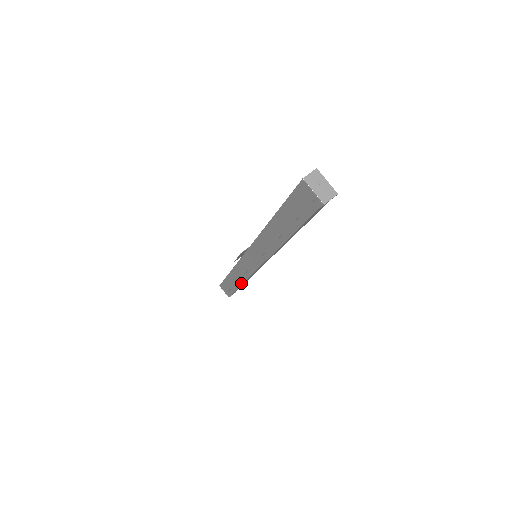
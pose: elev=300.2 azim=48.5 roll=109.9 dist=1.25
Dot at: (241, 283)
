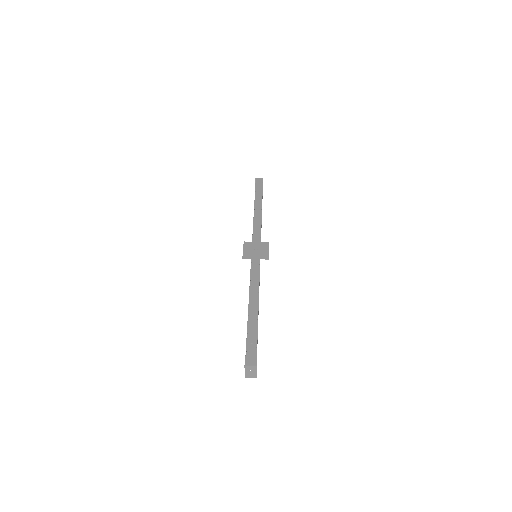
Dot at: occluded
